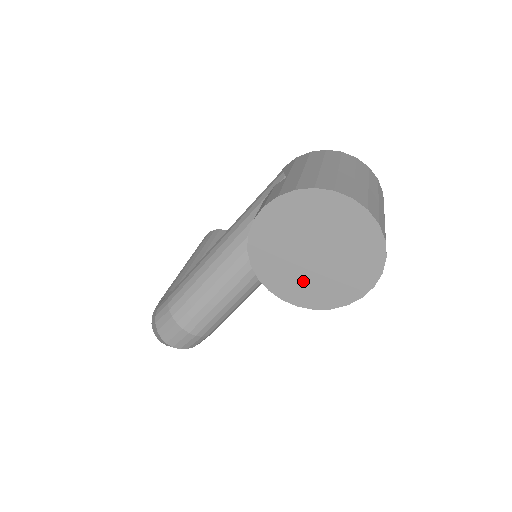
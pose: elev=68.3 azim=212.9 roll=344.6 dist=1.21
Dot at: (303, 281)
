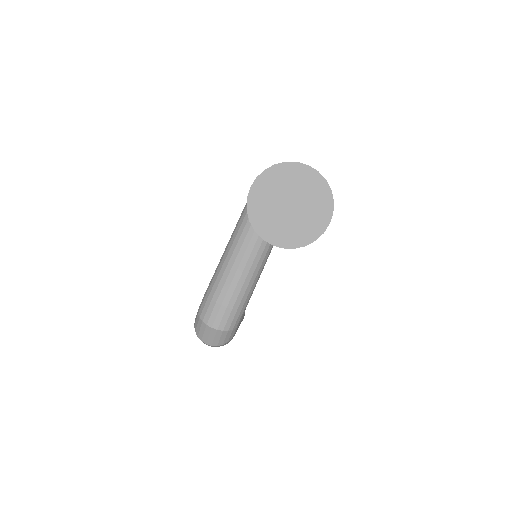
Dot at: (290, 228)
